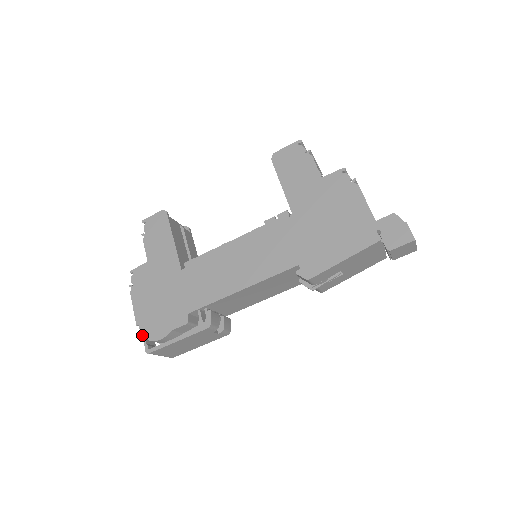
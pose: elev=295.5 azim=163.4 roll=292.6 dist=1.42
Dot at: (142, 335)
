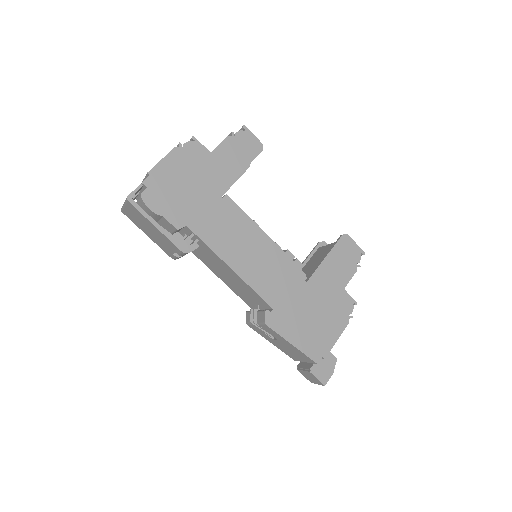
Dot at: (141, 183)
